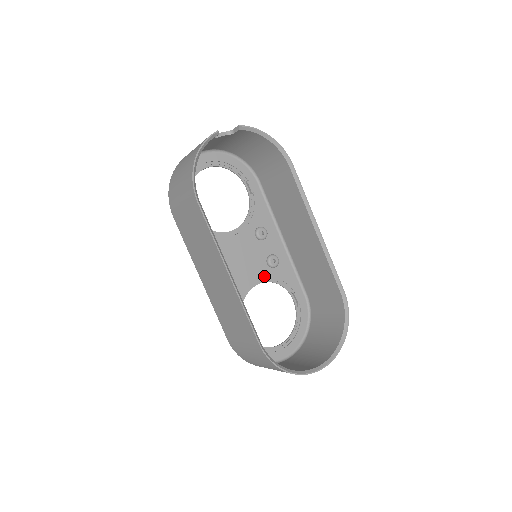
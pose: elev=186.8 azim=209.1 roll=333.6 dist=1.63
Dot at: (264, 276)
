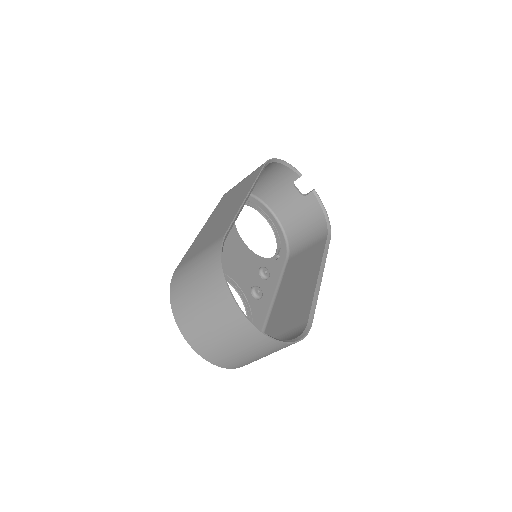
Dot at: (242, 289)
